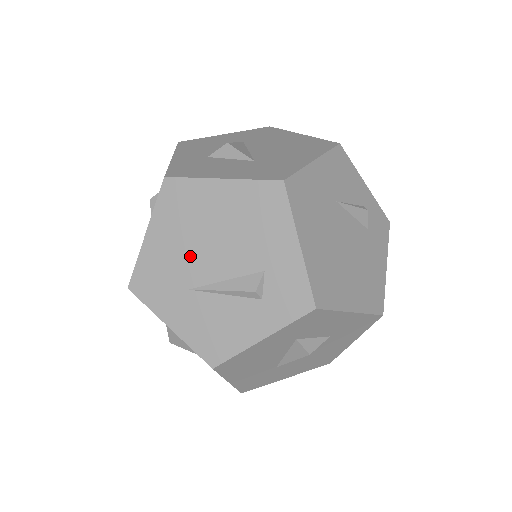
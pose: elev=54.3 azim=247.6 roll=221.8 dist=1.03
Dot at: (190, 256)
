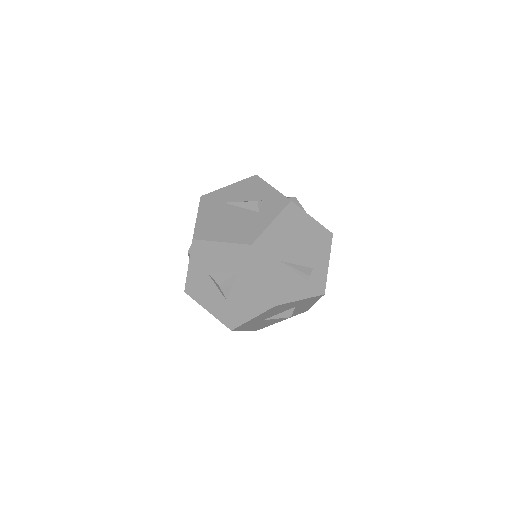
Dot at: (287, 245)
